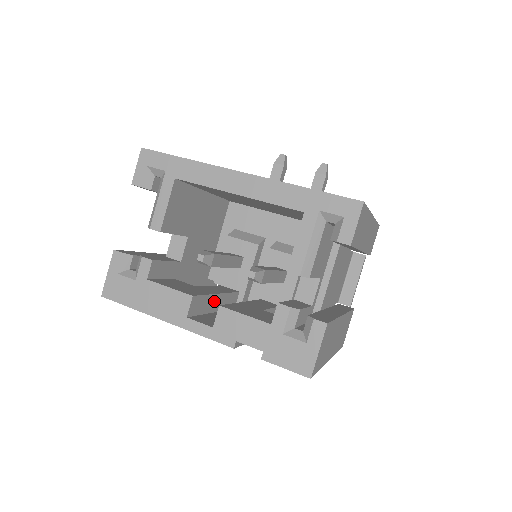
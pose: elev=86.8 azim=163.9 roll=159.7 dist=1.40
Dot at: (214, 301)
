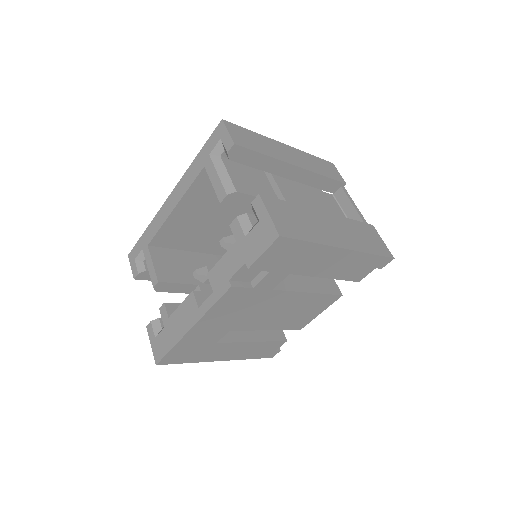
Dot at: occluded
